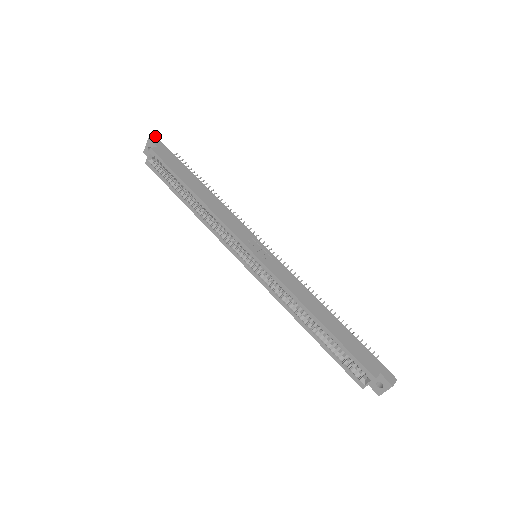
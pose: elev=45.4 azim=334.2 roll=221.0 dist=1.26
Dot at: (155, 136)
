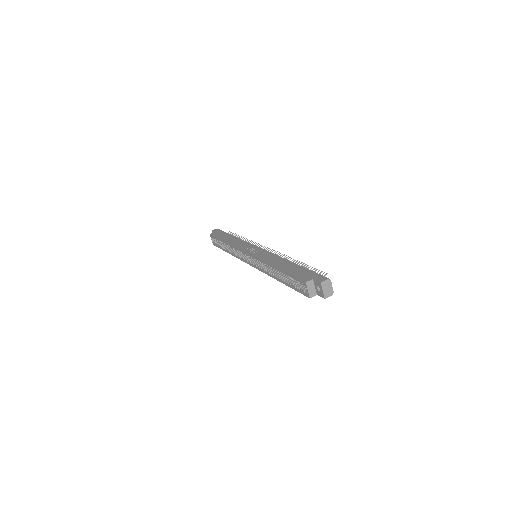
Dot at: occluded
